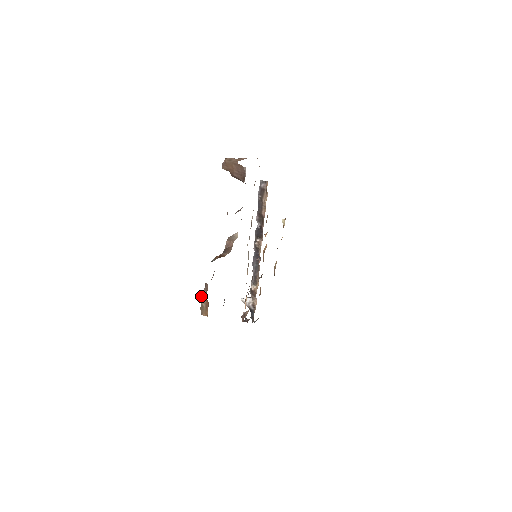
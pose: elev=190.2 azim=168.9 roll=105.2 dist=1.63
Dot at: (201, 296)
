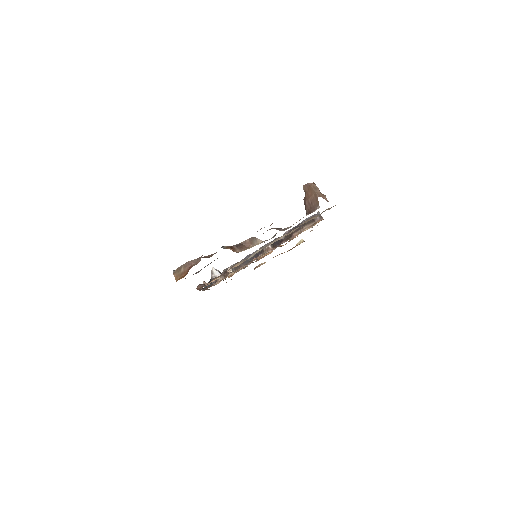
Dot at: (187, 262)
